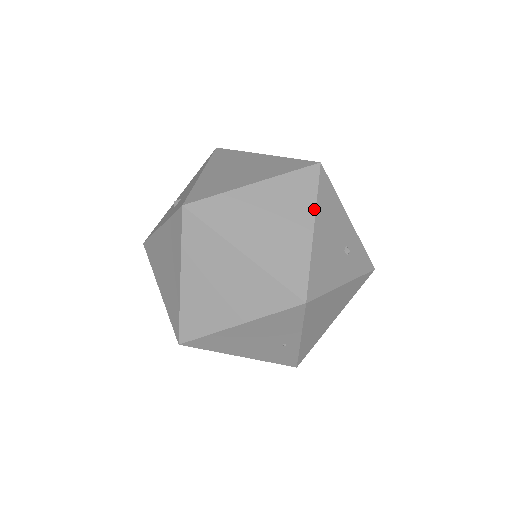
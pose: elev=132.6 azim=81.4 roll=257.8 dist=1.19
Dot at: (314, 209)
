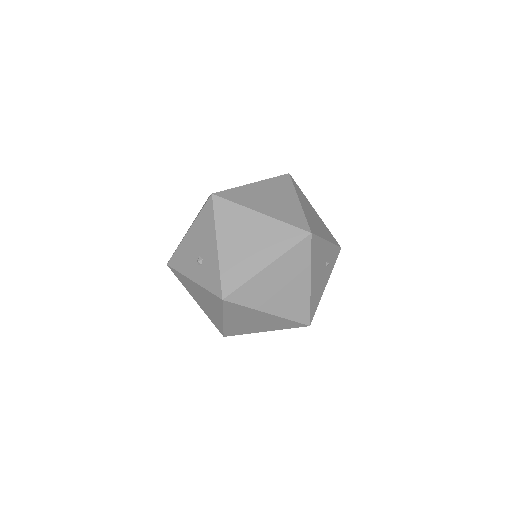
Dot at: (310, 269)
